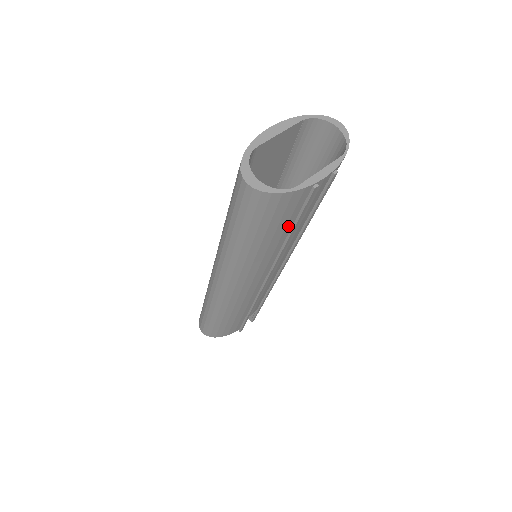
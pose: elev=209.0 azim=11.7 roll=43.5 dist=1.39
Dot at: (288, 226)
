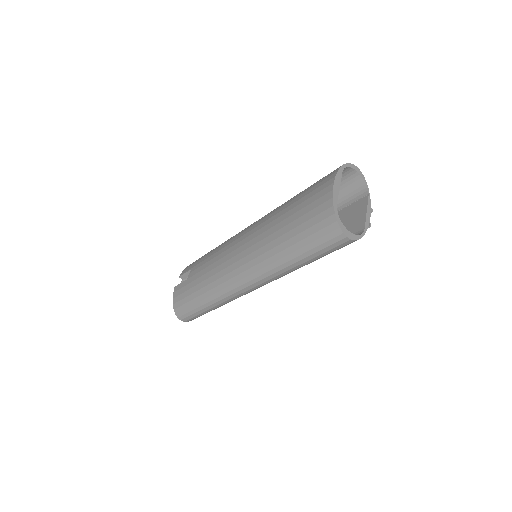
Dot at: occluded
